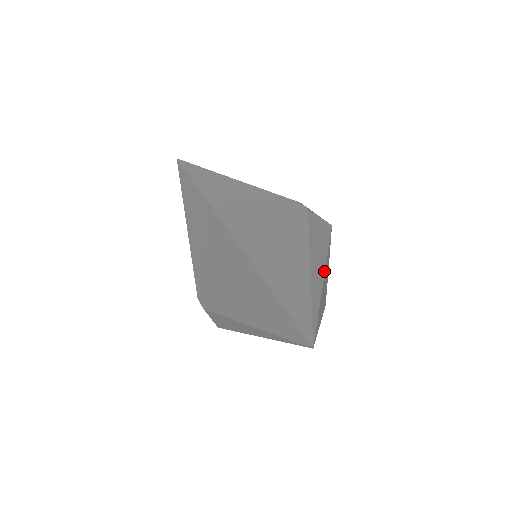
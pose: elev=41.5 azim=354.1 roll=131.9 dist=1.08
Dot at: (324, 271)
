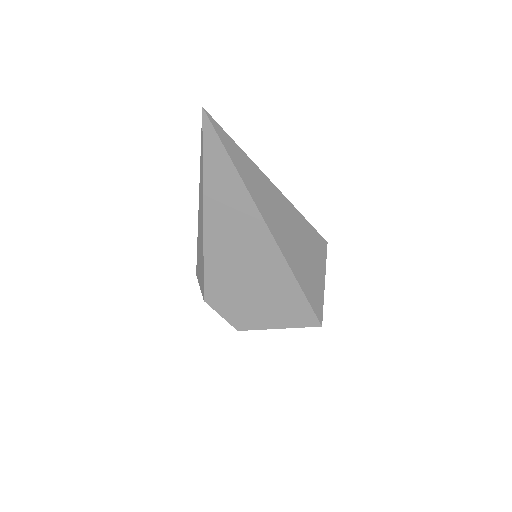
Dot at: (272, 183)
